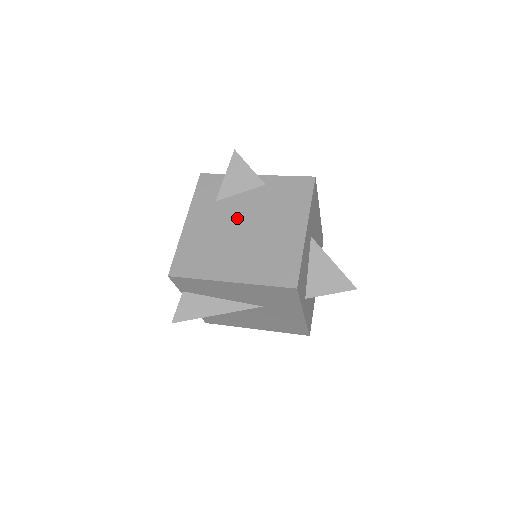
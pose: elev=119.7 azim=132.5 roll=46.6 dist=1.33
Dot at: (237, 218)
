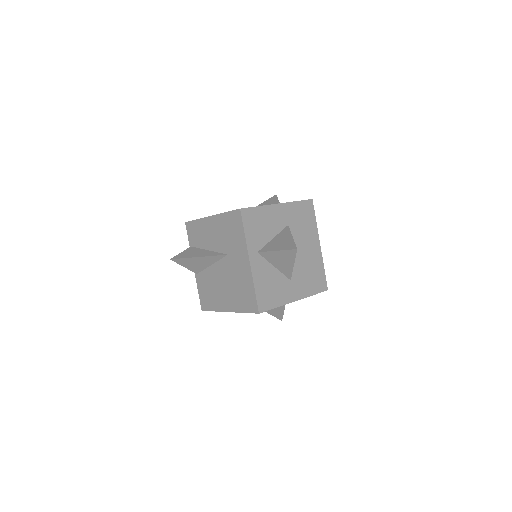
Dot at: occluded
